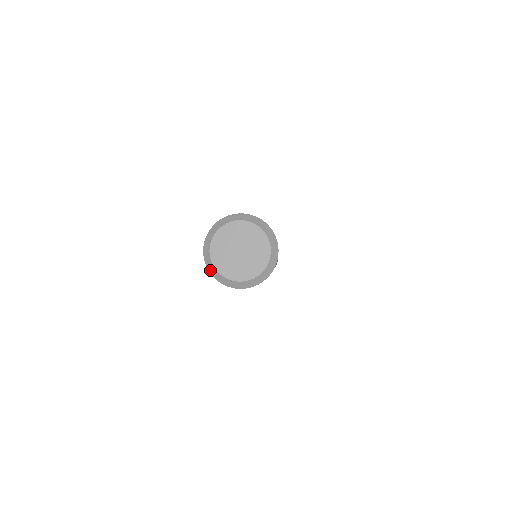
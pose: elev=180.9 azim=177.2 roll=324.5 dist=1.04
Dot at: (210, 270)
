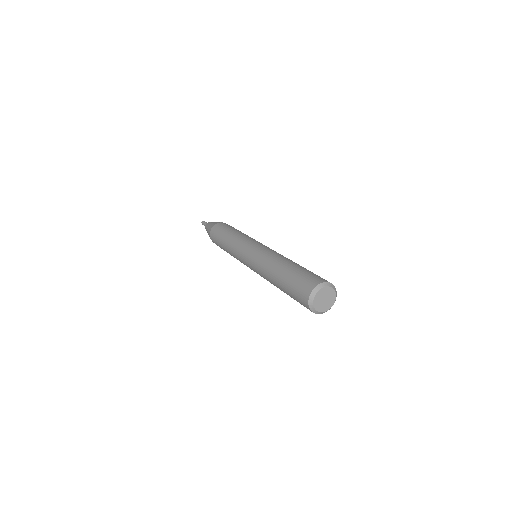
Dot at: (310, 304)
